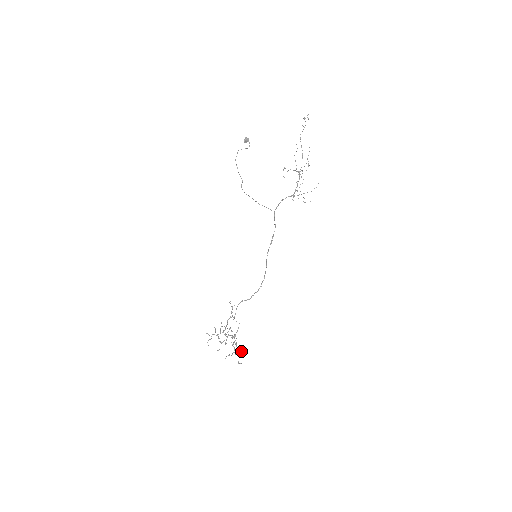
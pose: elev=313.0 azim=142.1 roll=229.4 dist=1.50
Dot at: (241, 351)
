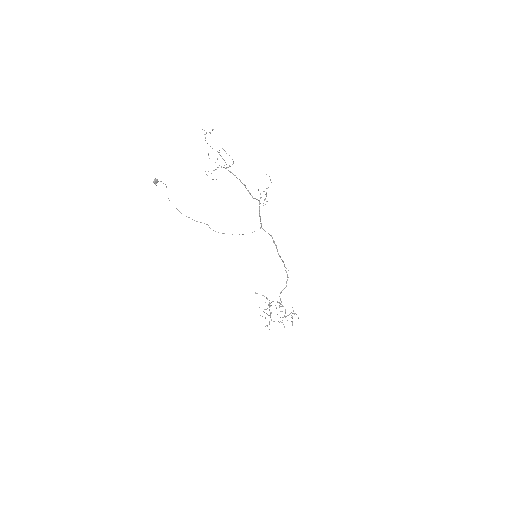
Dot at: occluded
